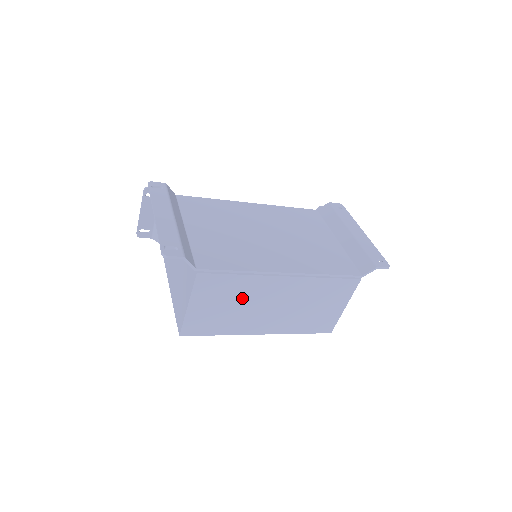
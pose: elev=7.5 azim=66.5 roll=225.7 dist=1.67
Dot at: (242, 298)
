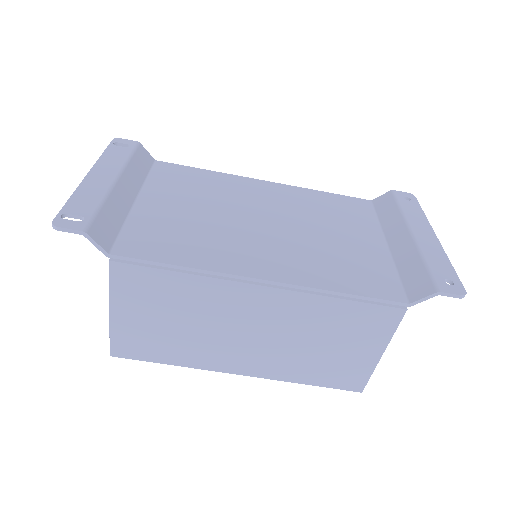
Dot at: (195, 312)
